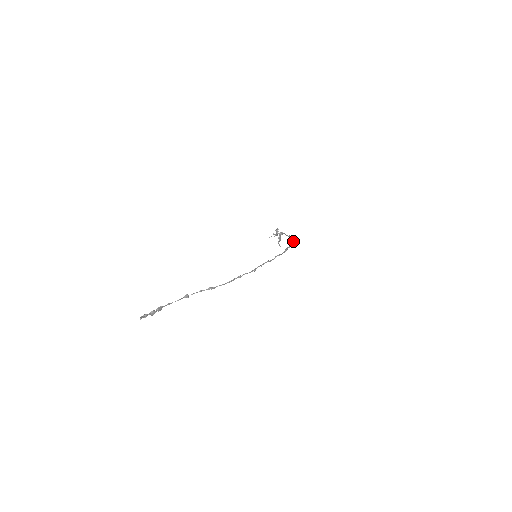
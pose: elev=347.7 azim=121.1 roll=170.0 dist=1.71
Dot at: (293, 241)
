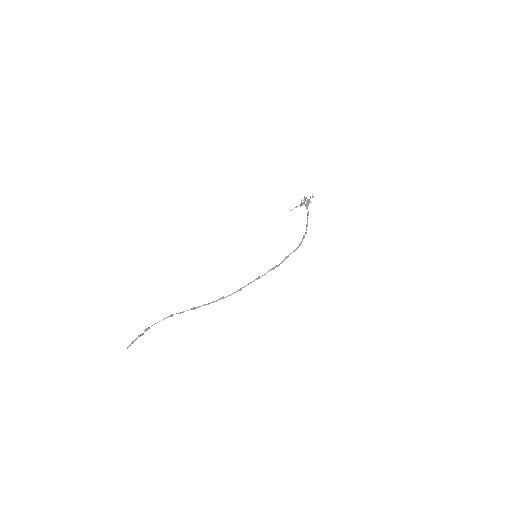
Dot at: (302, 241)
